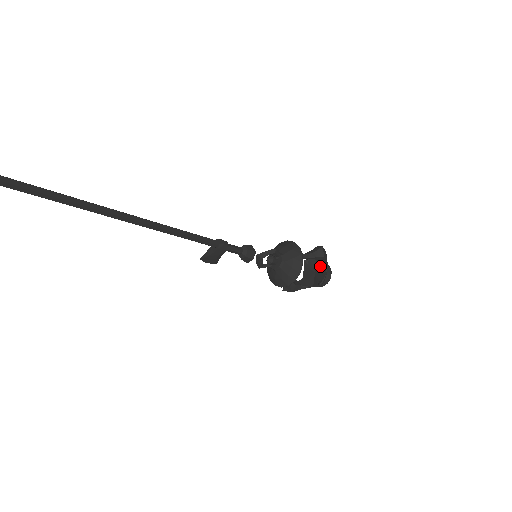
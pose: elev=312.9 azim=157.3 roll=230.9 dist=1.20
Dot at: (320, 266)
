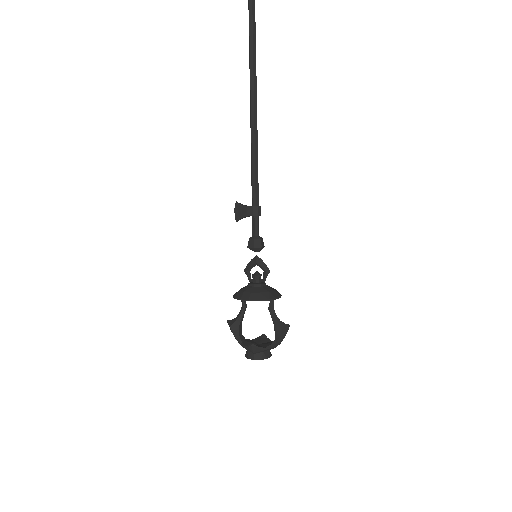
Dot at: (268, 343)
